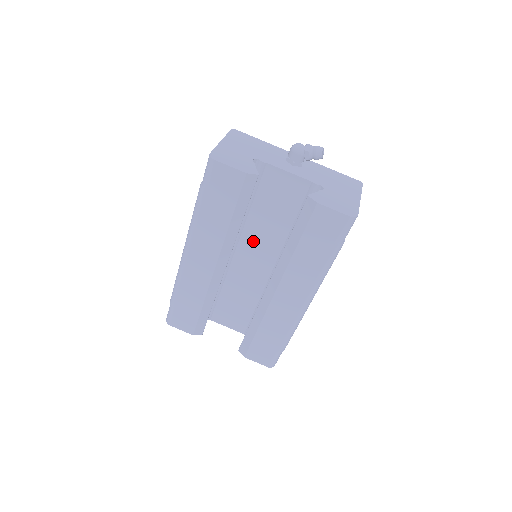
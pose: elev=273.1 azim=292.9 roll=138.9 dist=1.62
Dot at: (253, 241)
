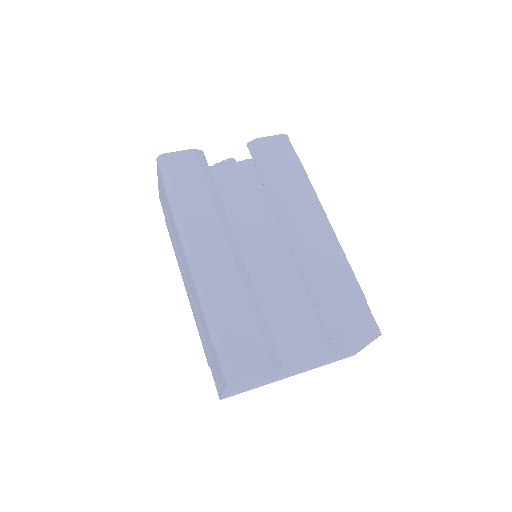
Dot at: (242, 236)
